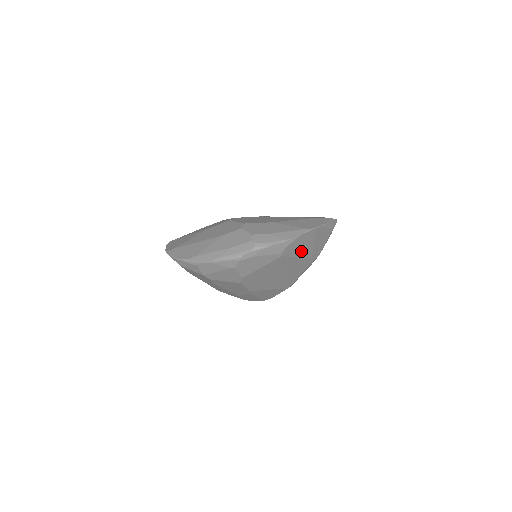
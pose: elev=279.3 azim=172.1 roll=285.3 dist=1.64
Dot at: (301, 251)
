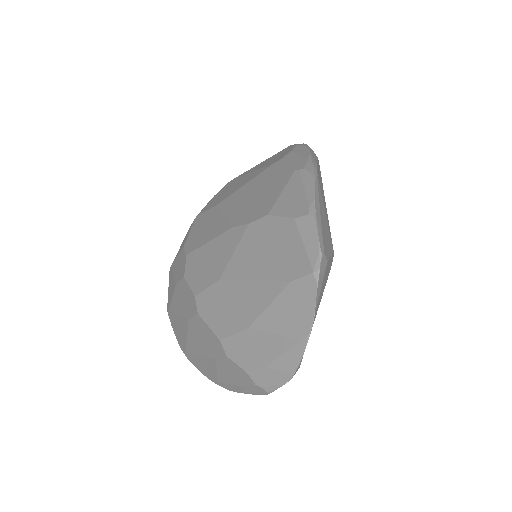
Dot at: occluded
